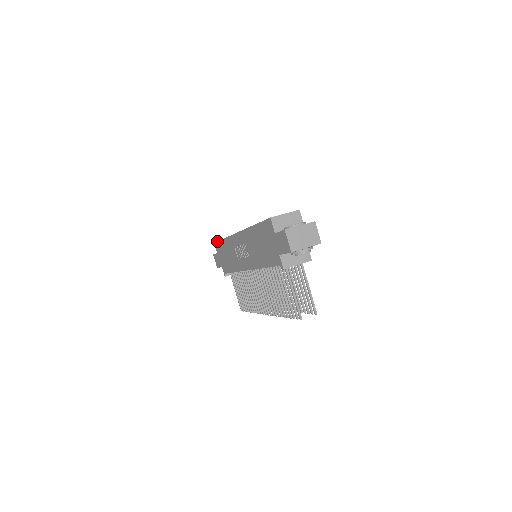
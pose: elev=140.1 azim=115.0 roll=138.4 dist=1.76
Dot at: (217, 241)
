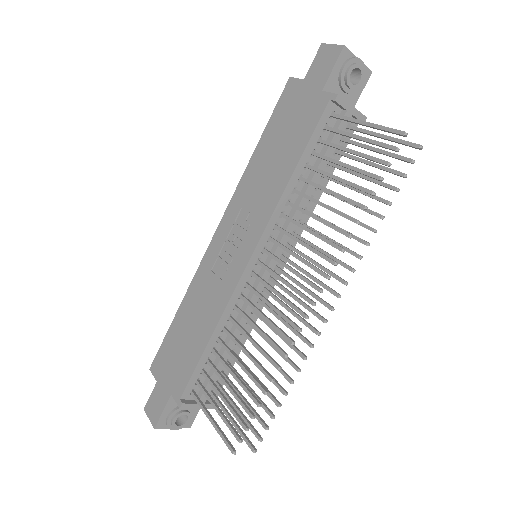
Dot at: occluded
